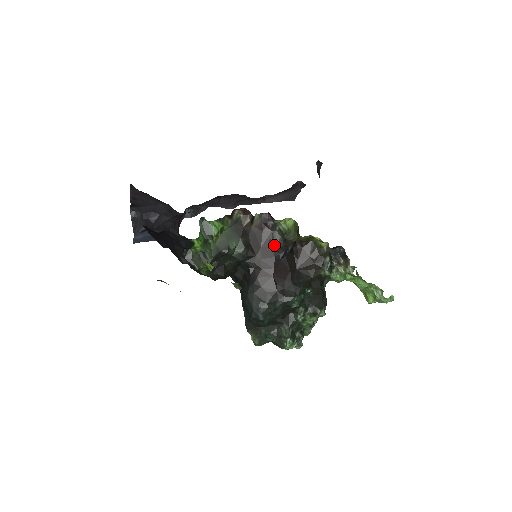
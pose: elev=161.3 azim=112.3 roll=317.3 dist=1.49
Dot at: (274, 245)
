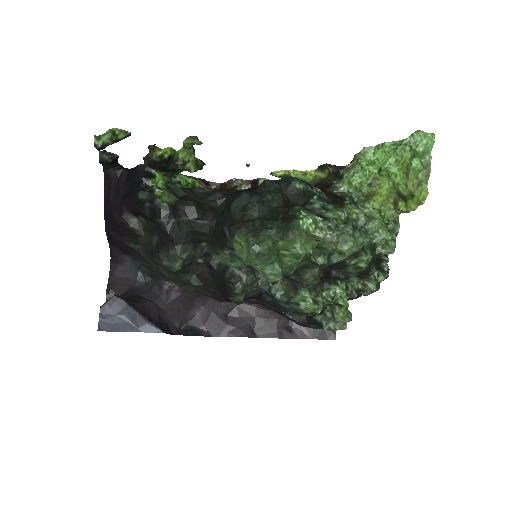
Dot at: occluded
